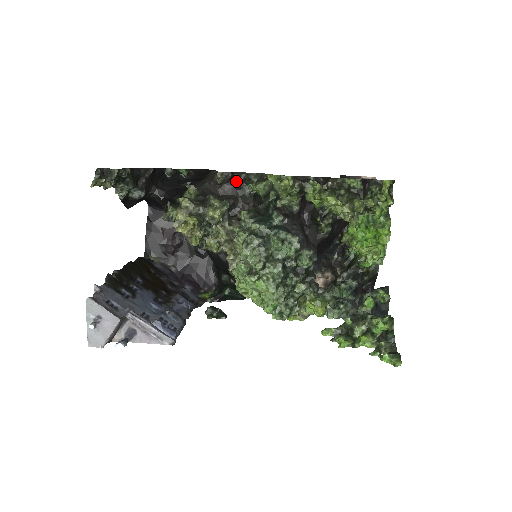
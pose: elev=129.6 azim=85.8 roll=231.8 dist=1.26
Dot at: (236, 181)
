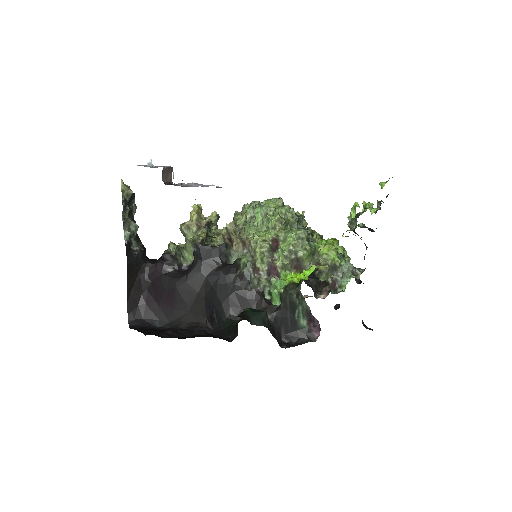
Dot at: occluded
